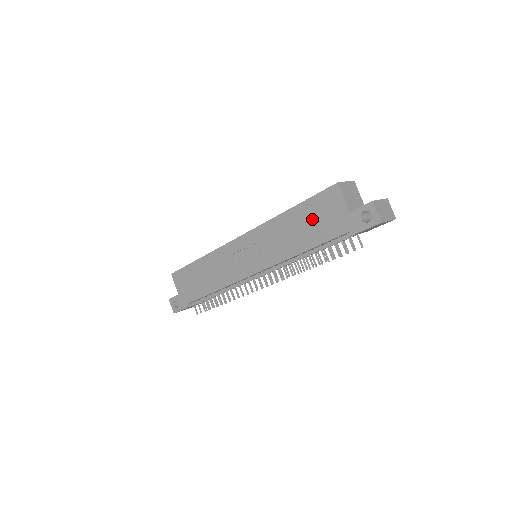
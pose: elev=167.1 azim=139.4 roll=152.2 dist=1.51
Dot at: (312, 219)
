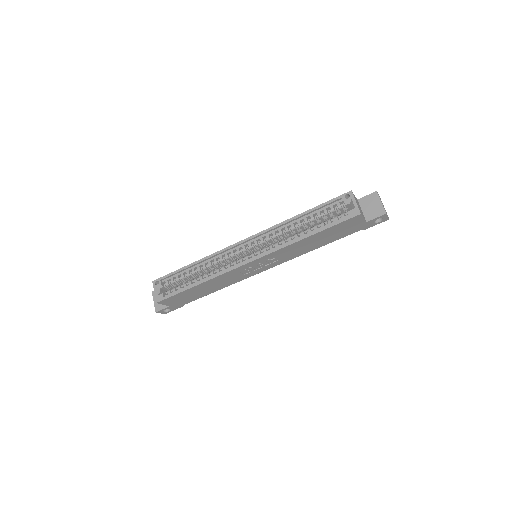
Dot at: (332, 234)
